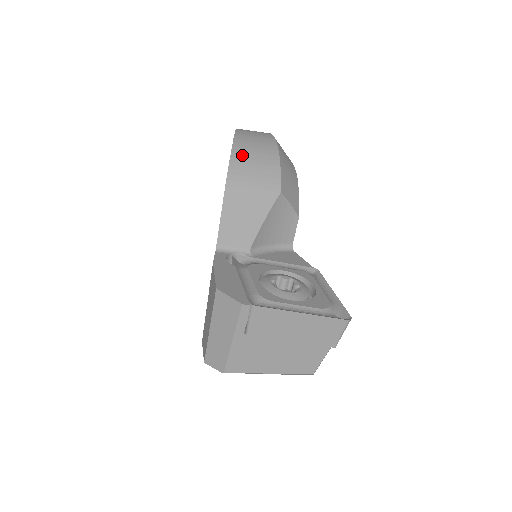
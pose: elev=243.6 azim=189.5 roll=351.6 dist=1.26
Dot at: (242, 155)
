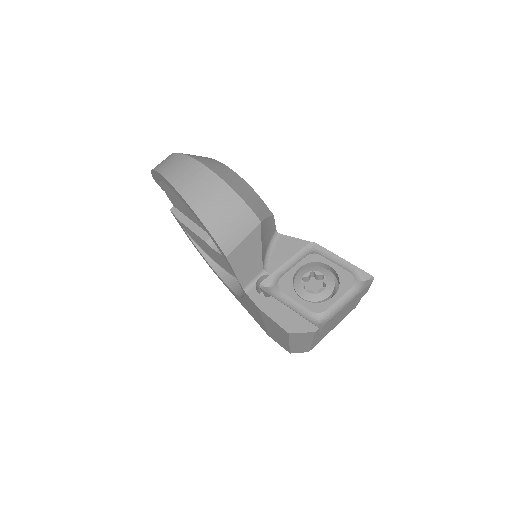
Dot at: (213, 219)
